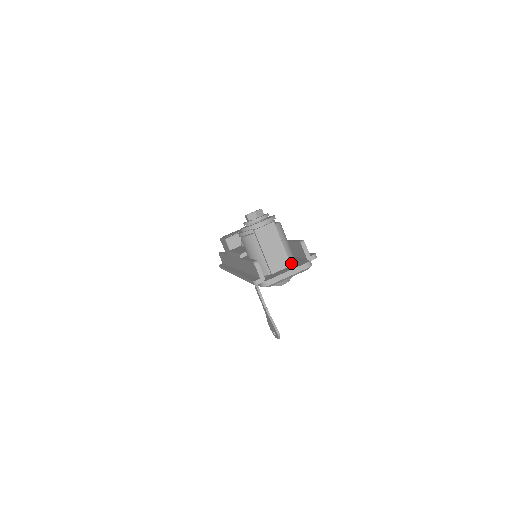
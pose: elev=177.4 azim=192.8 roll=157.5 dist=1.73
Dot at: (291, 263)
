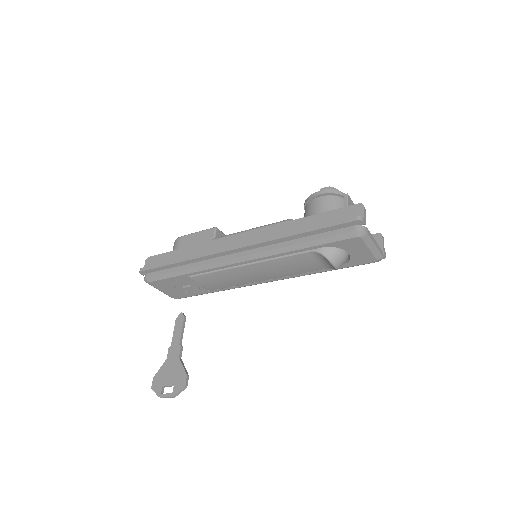
Dot at: occluded
